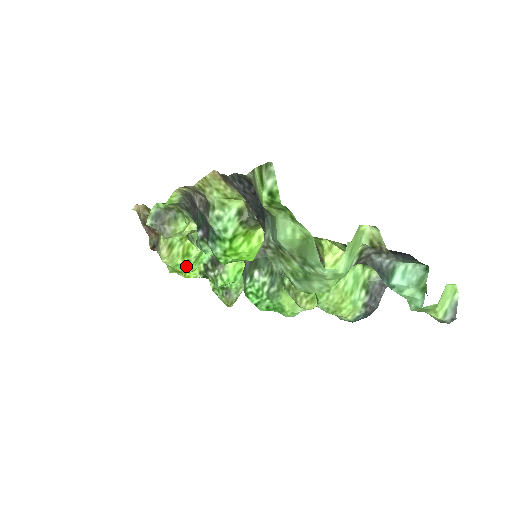
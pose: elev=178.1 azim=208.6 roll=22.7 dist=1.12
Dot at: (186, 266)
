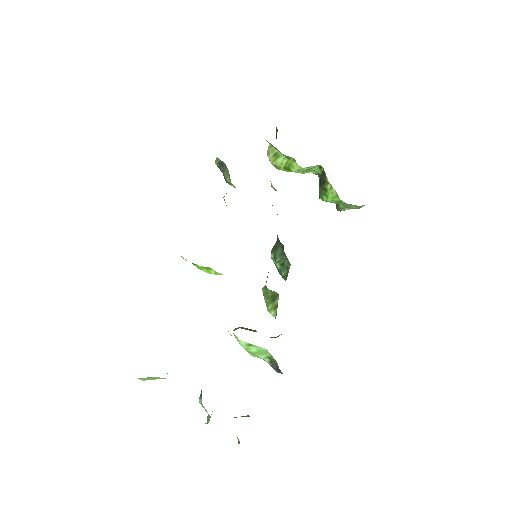
Dot at: occluded
